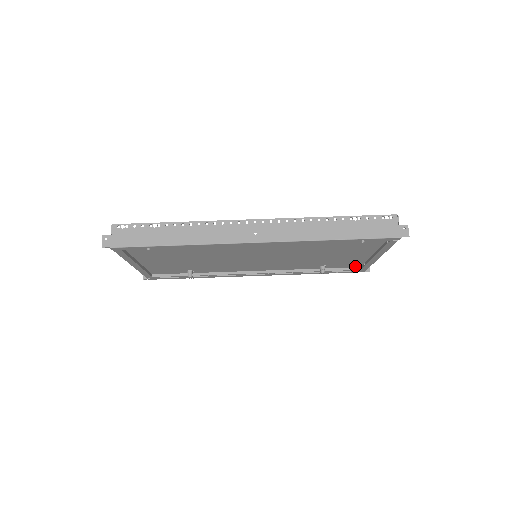
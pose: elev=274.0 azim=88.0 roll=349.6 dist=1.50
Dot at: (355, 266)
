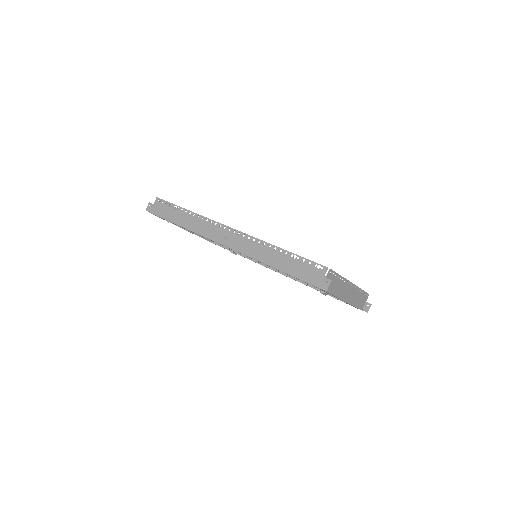
Dot at: occluded
